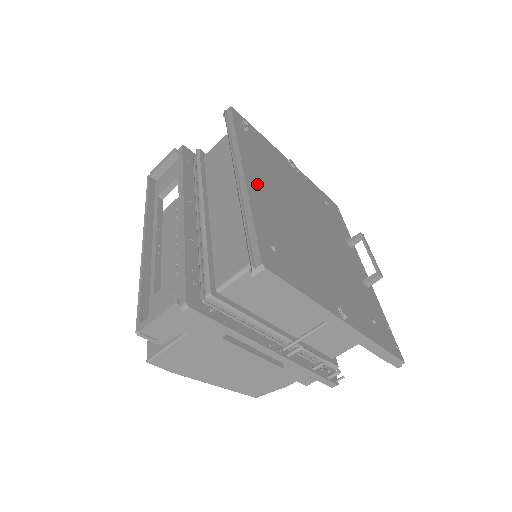
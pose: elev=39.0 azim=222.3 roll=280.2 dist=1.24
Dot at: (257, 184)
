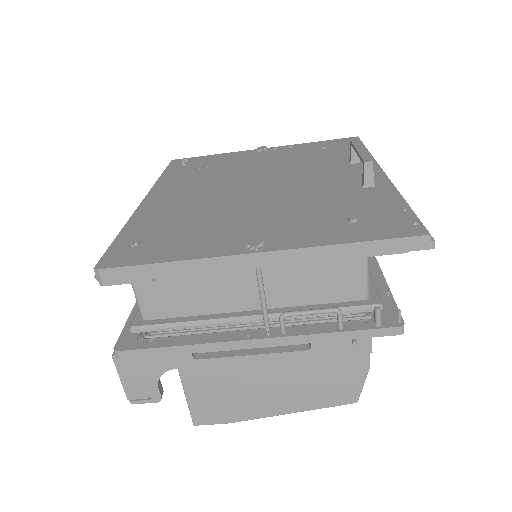
Dot at: (160, 201)
